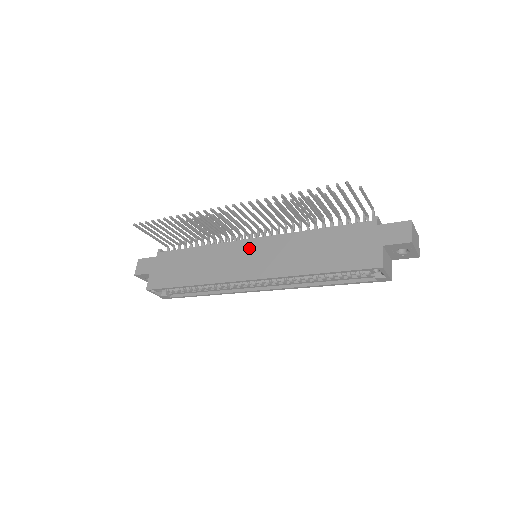
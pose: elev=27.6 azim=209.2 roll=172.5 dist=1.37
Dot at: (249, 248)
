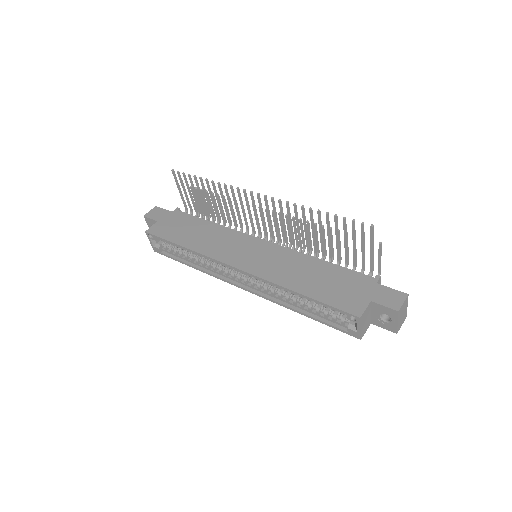
Dot at: (255, 245)
